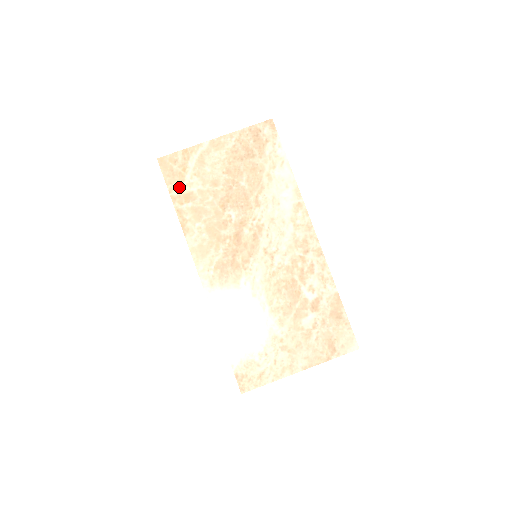
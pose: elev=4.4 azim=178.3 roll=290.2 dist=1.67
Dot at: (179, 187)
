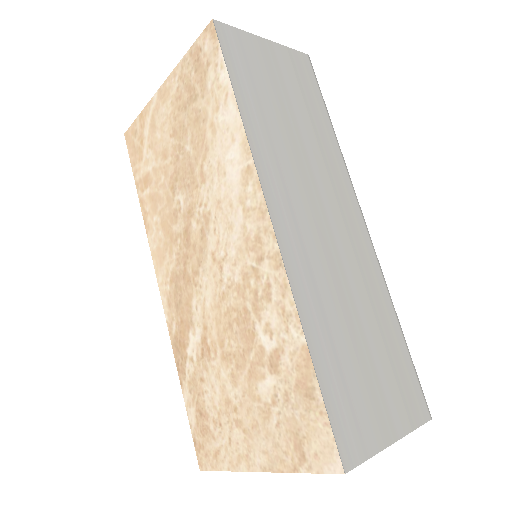
Dot at: (140, 168)
